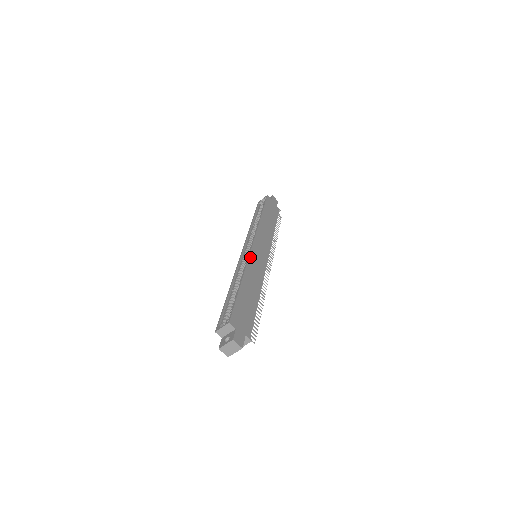
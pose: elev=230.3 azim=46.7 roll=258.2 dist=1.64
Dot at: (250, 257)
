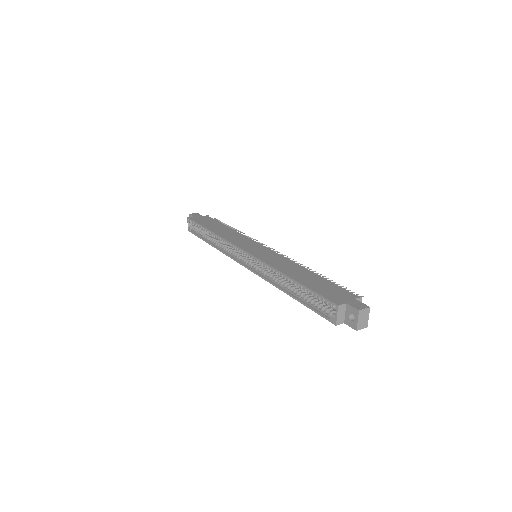
Dot at: (260, 259)
